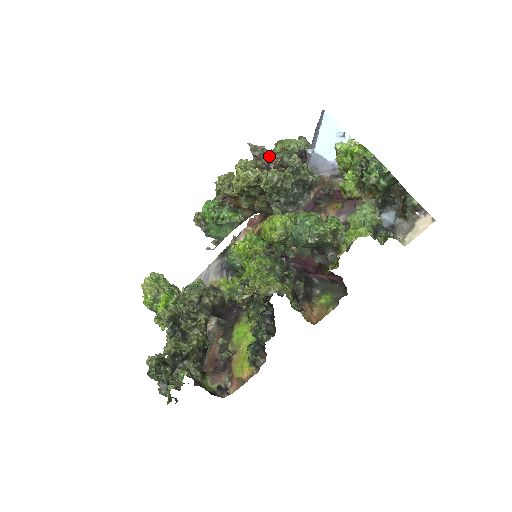
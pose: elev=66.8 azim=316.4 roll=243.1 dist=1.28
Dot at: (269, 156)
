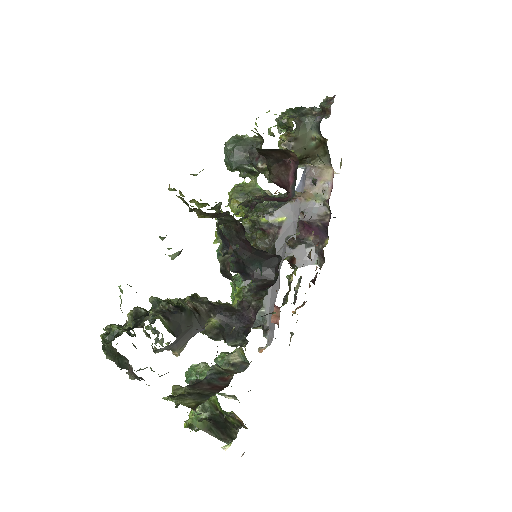
Dot at: occluded
